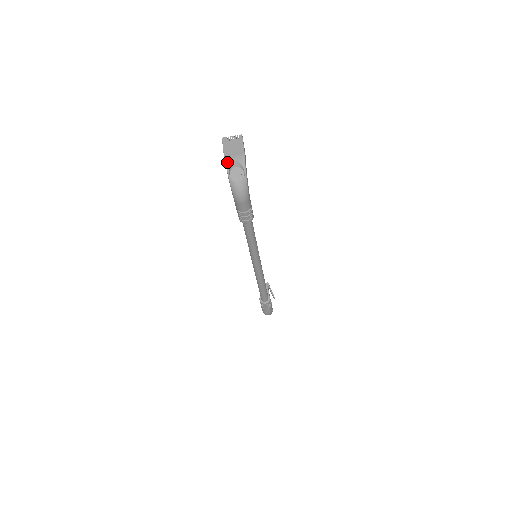
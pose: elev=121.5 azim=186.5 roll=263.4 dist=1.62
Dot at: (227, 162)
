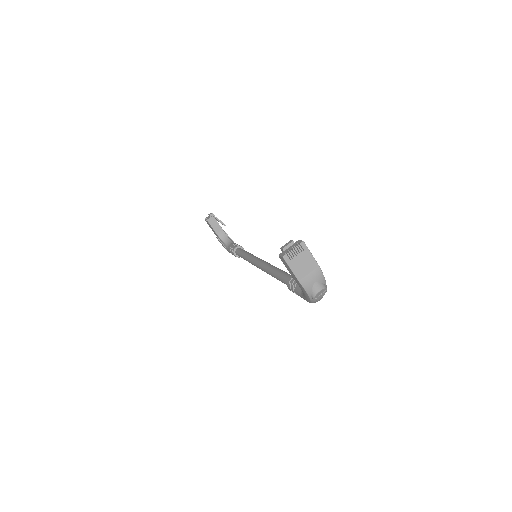
Dot at: (307, 288)
